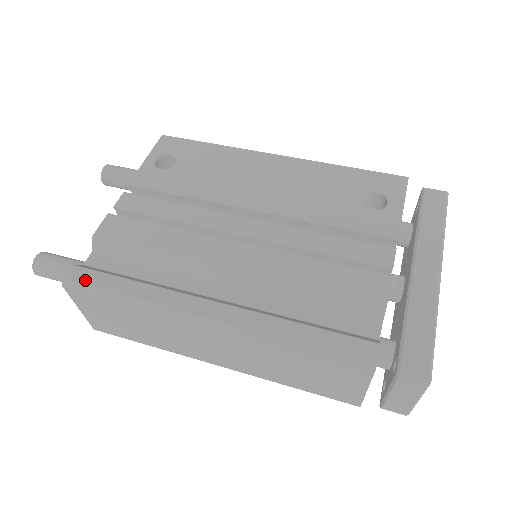
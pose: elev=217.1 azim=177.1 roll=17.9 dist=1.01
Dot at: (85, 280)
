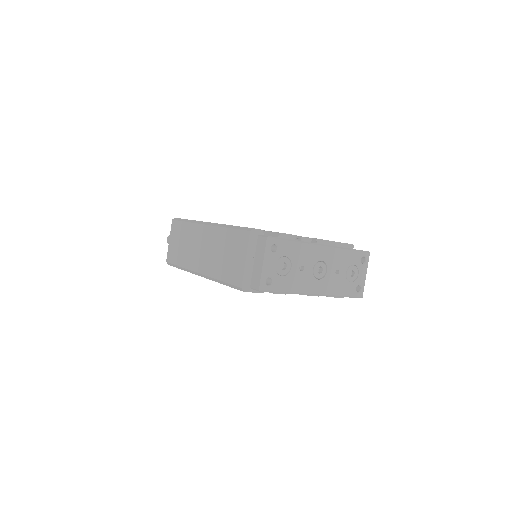
Dot at: occluded
